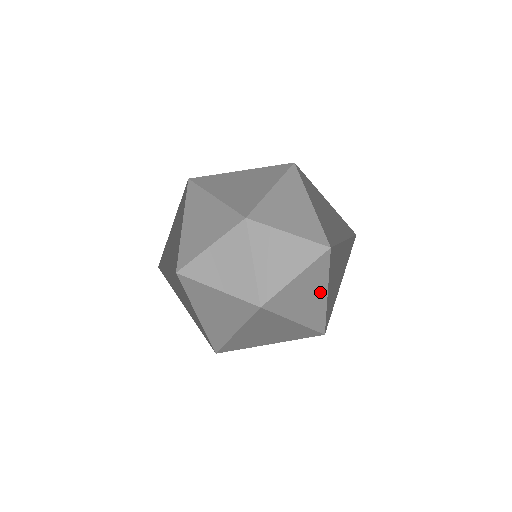
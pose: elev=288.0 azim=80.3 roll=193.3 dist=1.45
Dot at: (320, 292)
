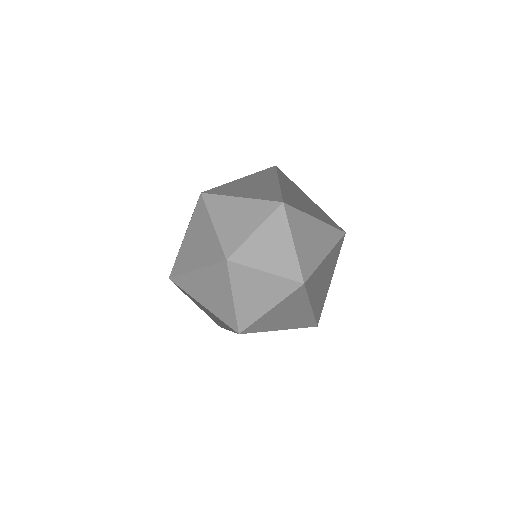
Dot at: (323, 265)
